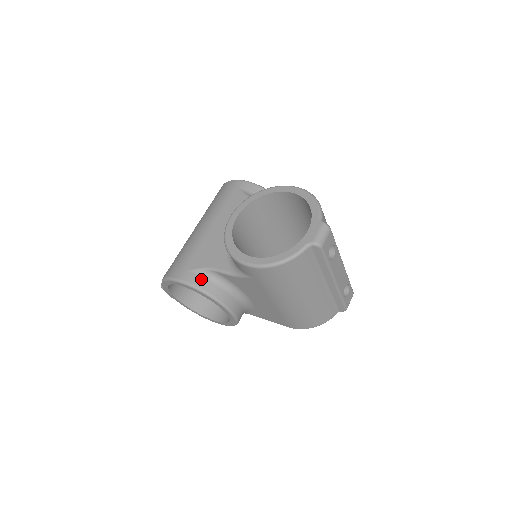
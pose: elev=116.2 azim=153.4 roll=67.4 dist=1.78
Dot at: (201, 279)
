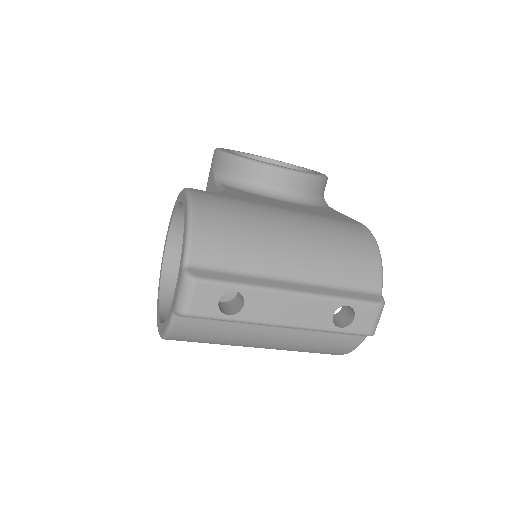
Dot at: occluded
